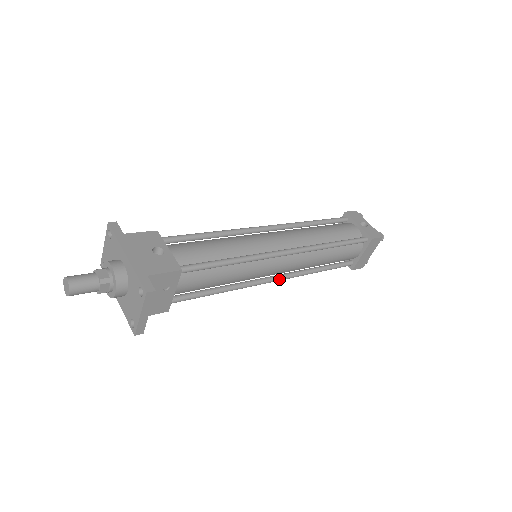
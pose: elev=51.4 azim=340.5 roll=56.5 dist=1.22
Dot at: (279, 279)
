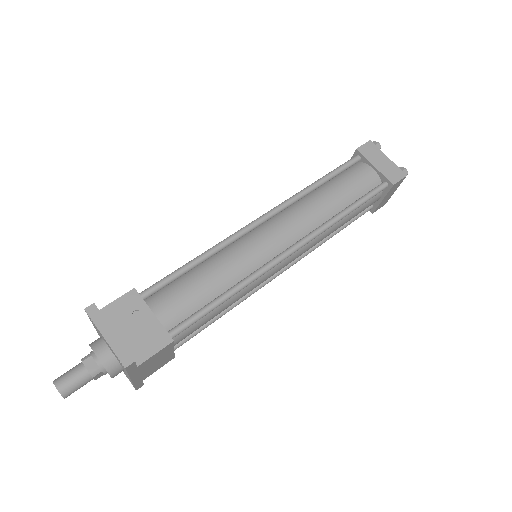
Dot at: (295, 246)
